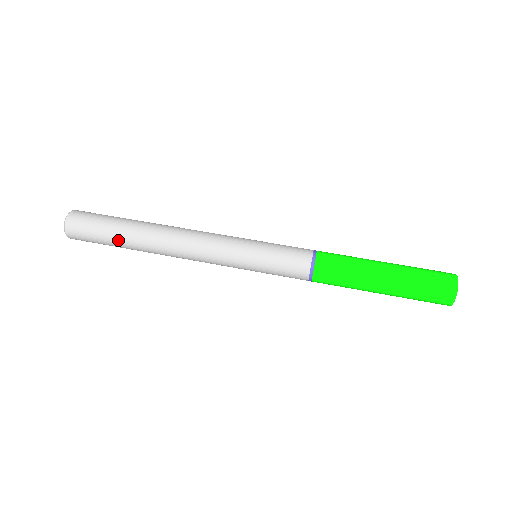
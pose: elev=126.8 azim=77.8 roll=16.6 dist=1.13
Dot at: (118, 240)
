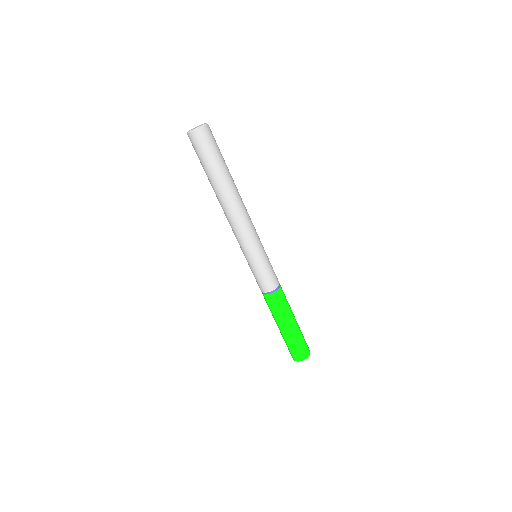
Dot at: occluded
